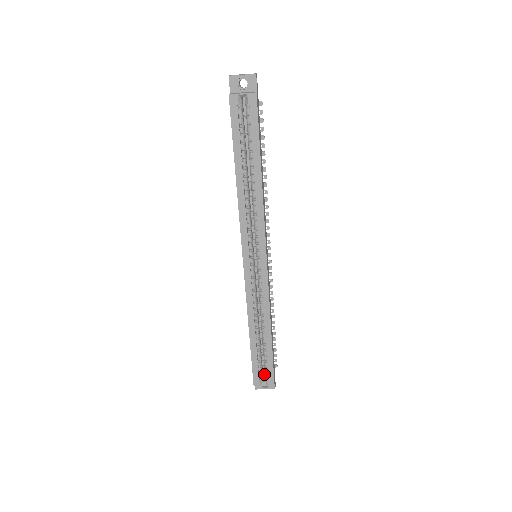
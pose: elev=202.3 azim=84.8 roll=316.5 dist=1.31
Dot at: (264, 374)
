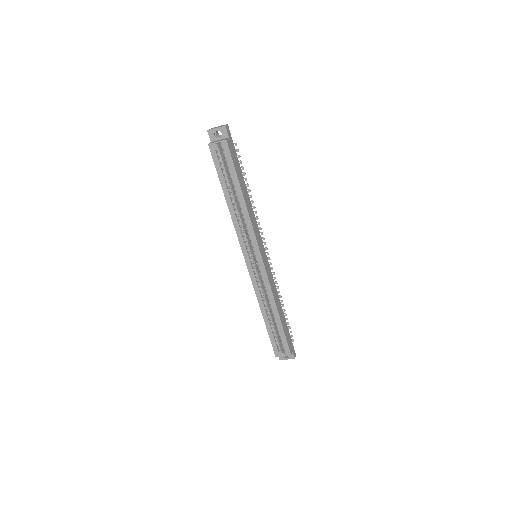
Dot at: occluded
